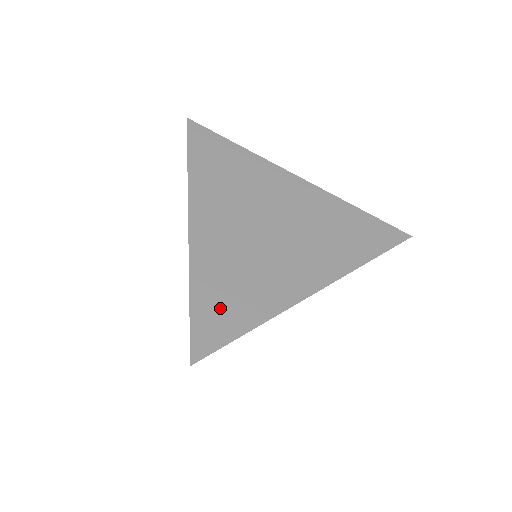
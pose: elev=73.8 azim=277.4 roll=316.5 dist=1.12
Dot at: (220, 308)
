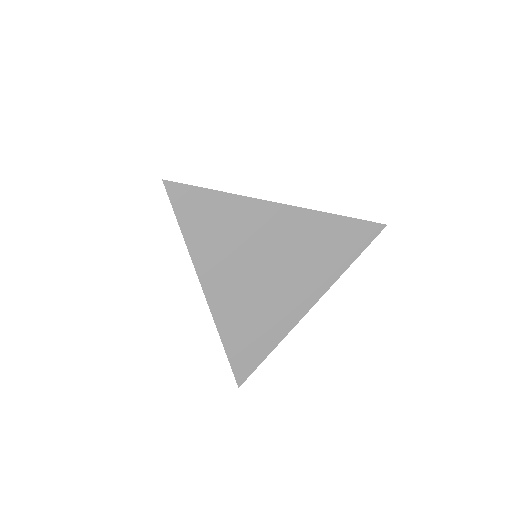
Dot at: (246, 348)
